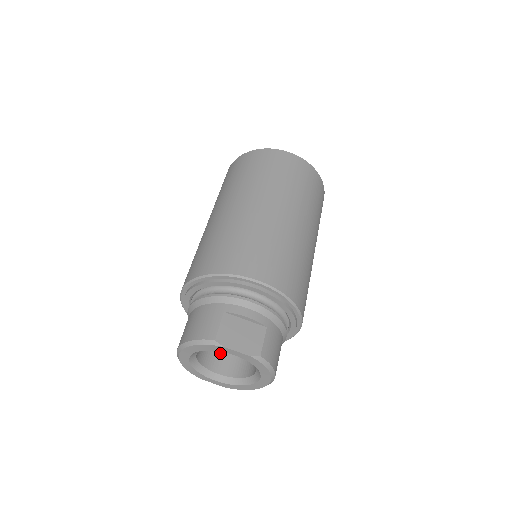
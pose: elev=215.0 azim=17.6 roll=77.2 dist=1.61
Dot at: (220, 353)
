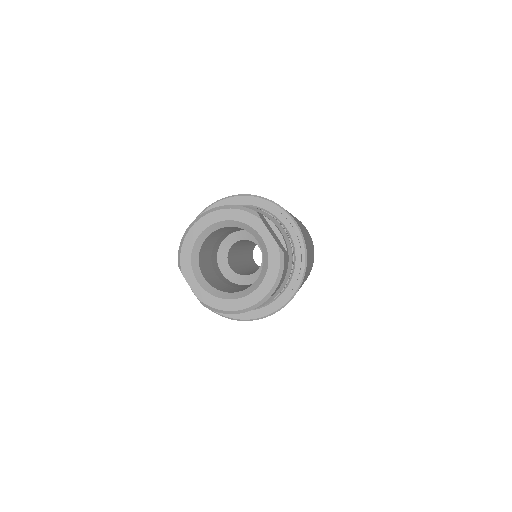
Dot at: (209, 271)
